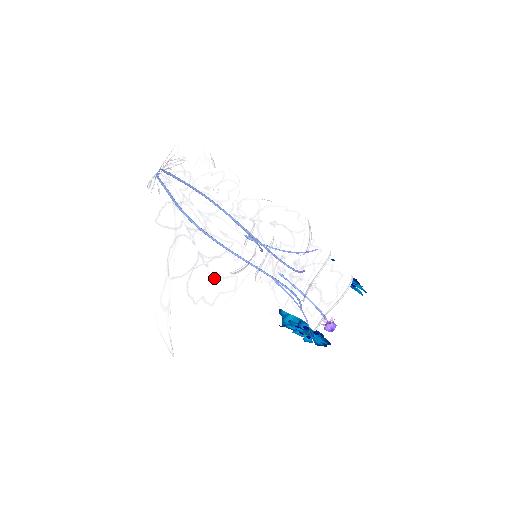
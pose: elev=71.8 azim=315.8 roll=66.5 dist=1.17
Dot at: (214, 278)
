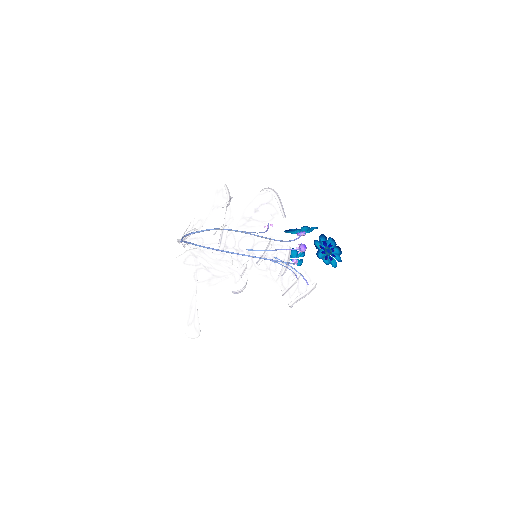
Dot at: occluded
